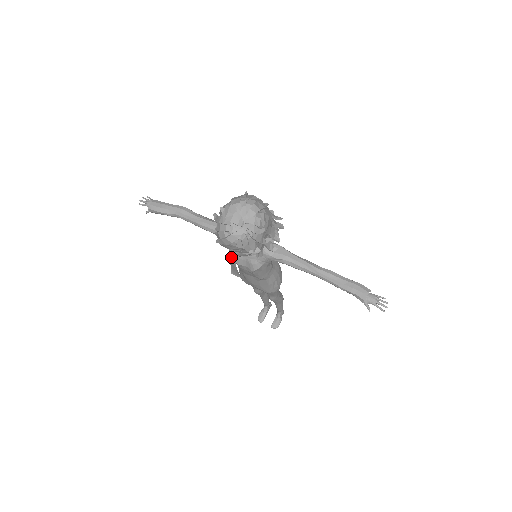
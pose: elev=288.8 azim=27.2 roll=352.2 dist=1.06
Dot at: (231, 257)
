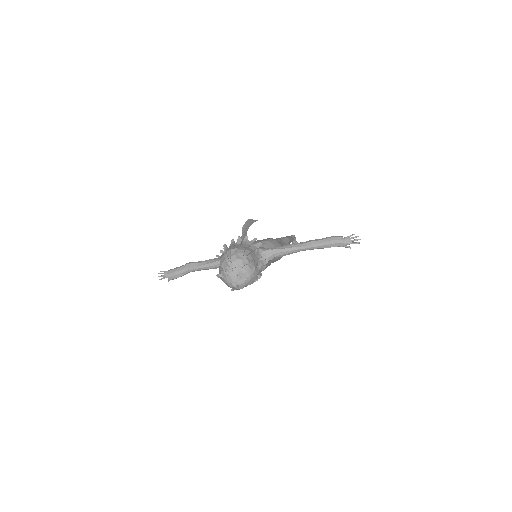
Dot at: occluded
